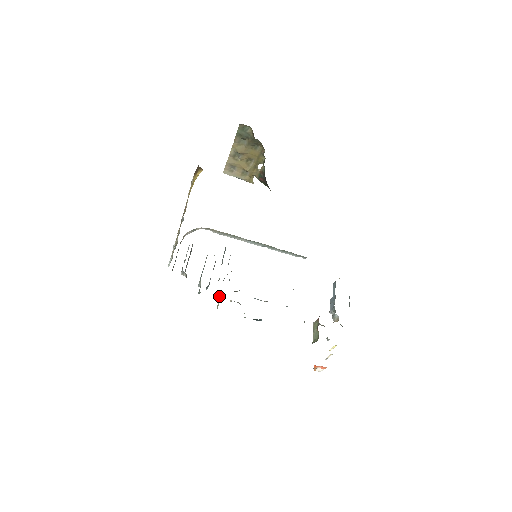
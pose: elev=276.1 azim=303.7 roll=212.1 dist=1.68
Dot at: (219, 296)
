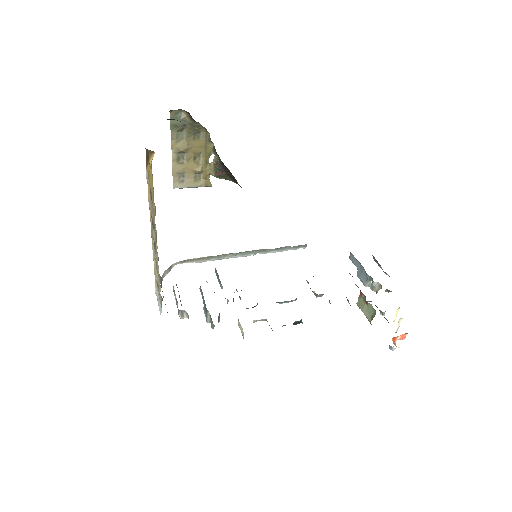
Dot at: occluded
